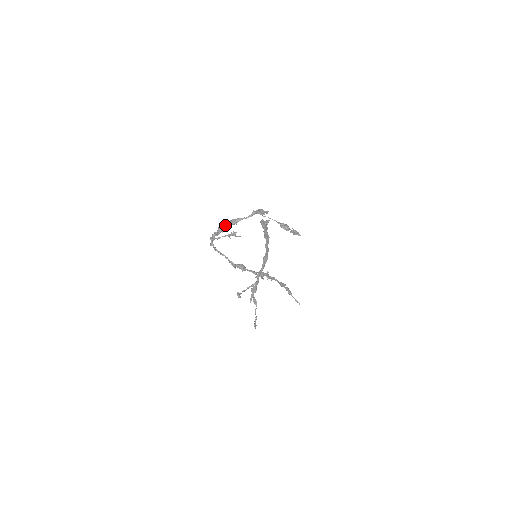
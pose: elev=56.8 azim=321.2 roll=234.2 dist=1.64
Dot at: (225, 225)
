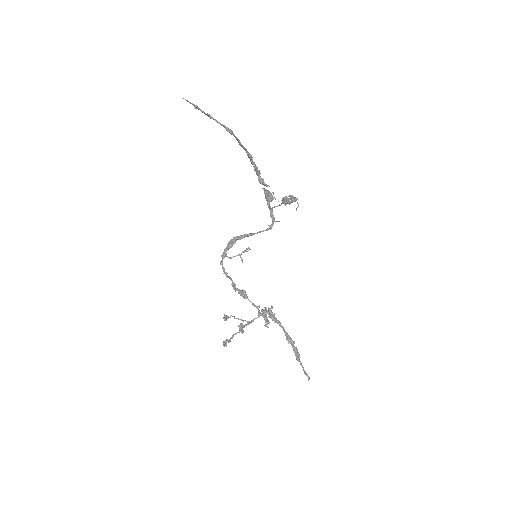
Dot at: (239, 236)
